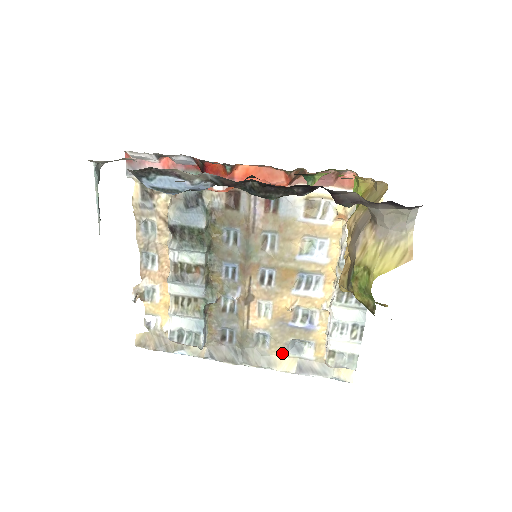
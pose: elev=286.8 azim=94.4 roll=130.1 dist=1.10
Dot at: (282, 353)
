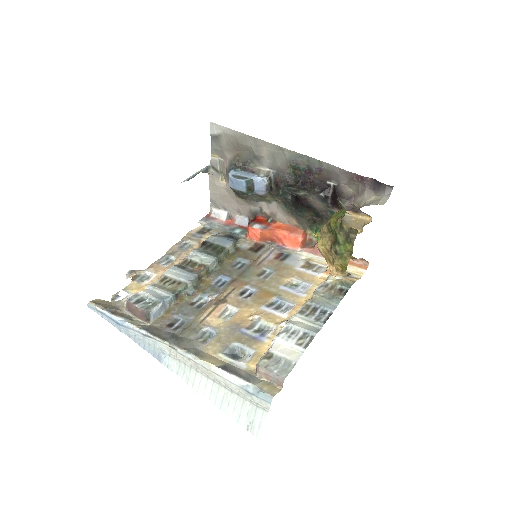
Dot at: (216, 353)
